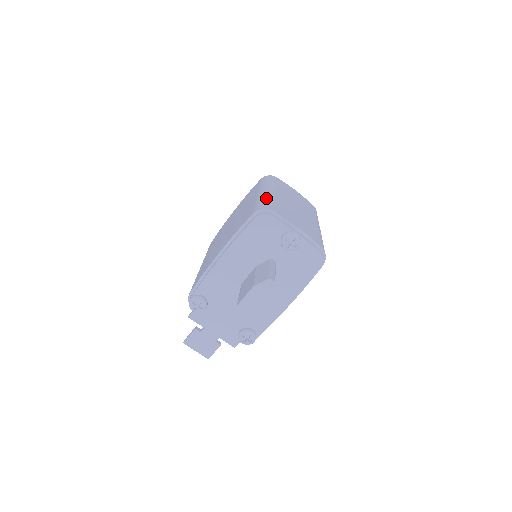
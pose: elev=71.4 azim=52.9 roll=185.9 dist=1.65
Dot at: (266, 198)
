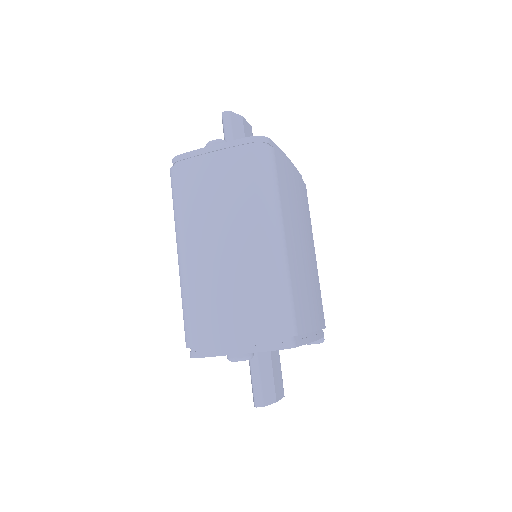
Dot at: (183, 299)
